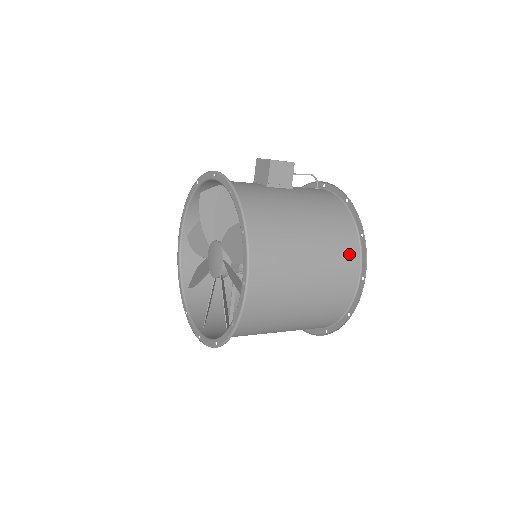
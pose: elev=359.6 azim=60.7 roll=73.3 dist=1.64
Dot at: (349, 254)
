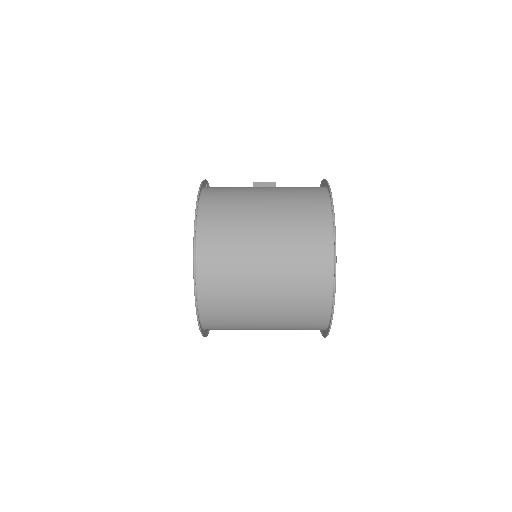
Dot at: (315, 197)
